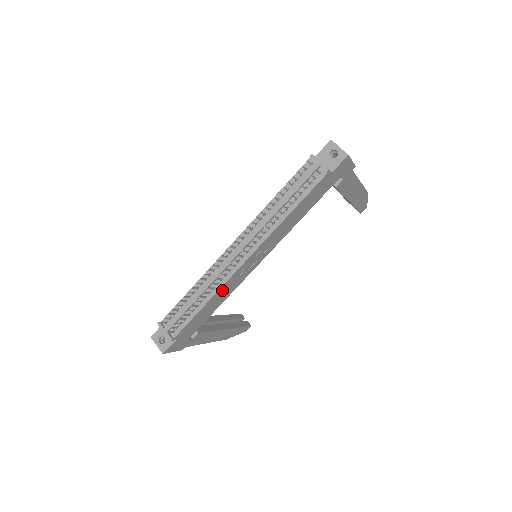
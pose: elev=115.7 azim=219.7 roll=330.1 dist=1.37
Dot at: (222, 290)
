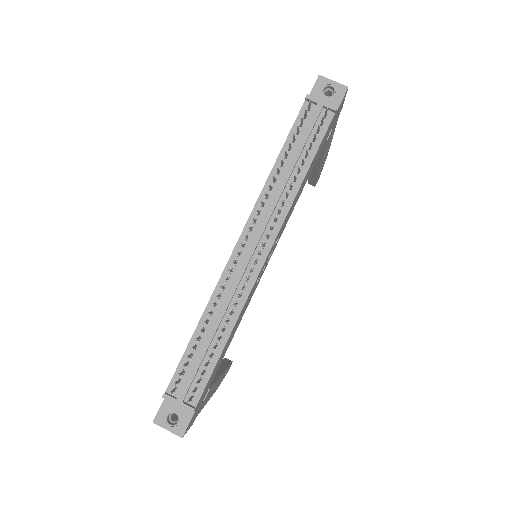
Dot at: occluded
